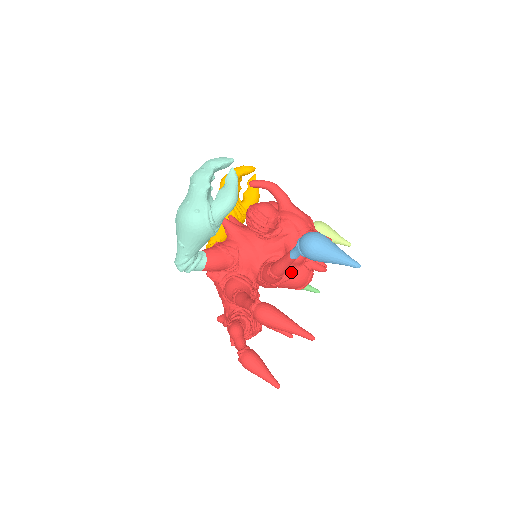
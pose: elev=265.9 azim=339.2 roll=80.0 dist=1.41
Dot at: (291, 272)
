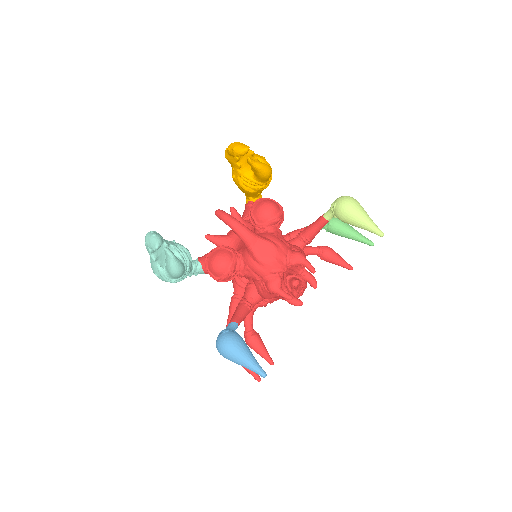
Dot at: occluded
